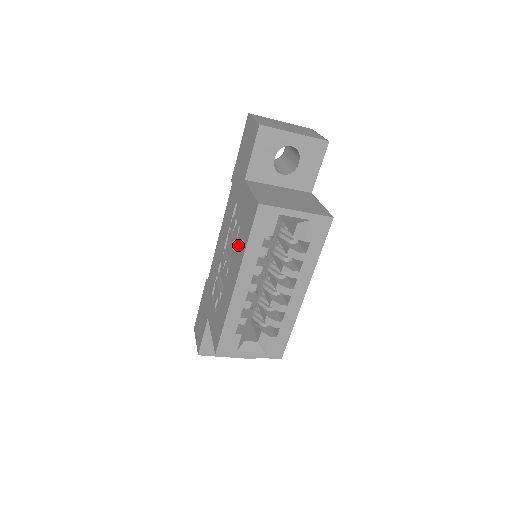
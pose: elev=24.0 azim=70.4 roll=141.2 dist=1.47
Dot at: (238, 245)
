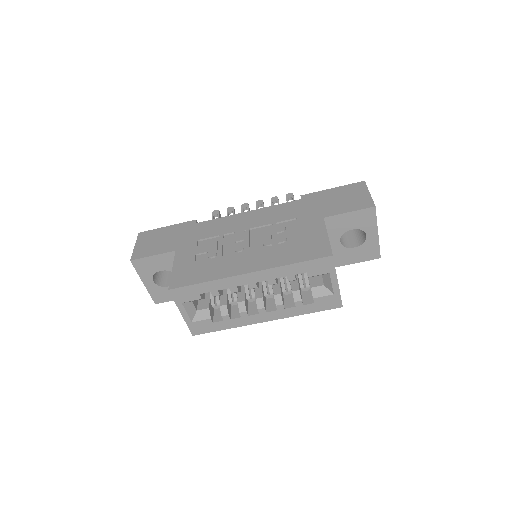
Dot at: (277, 251)
